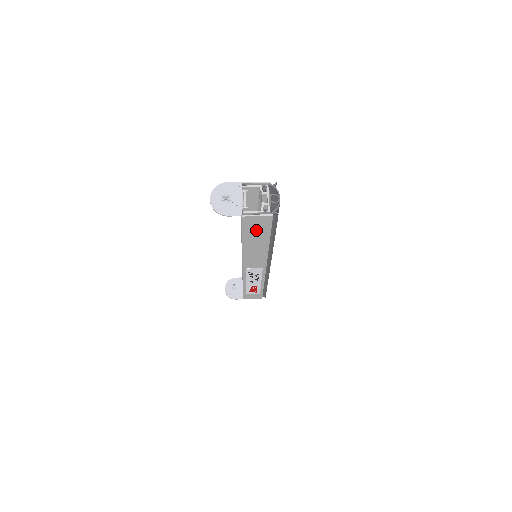
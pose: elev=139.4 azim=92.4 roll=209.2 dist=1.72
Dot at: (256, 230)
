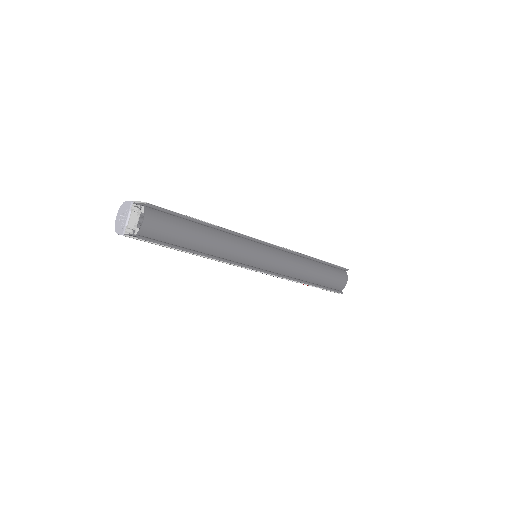
Dot at: (159, 245)
